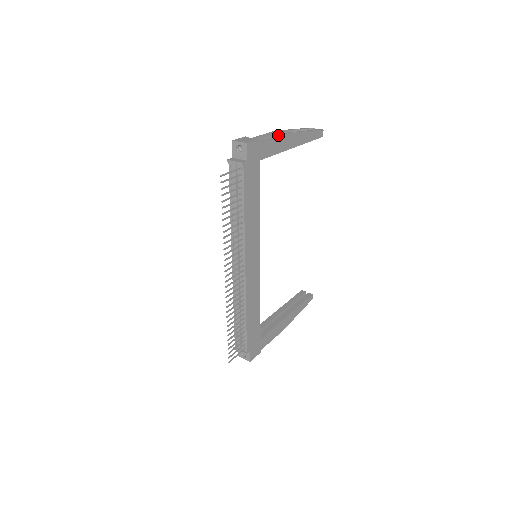
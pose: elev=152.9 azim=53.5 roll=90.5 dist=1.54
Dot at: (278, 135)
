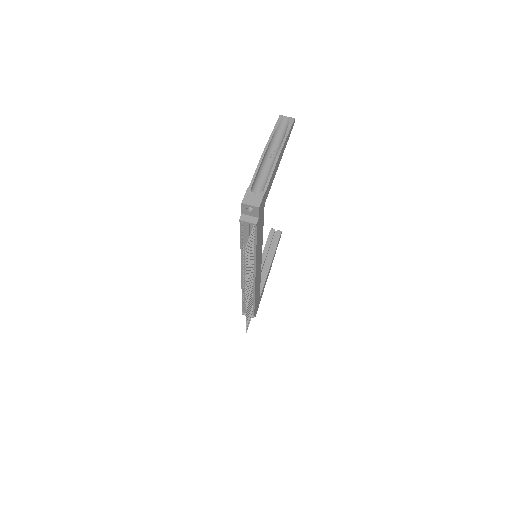
Dot at: (272, 168)
